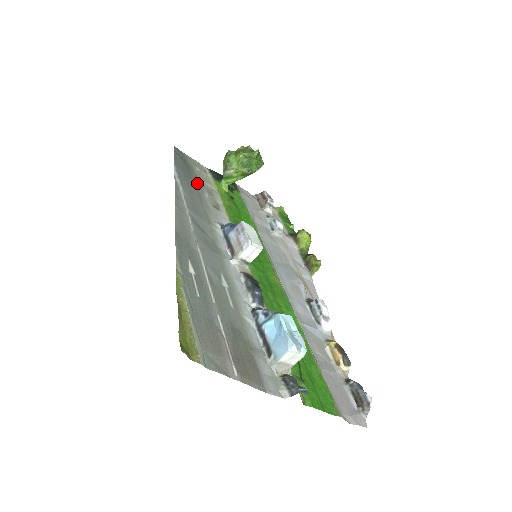
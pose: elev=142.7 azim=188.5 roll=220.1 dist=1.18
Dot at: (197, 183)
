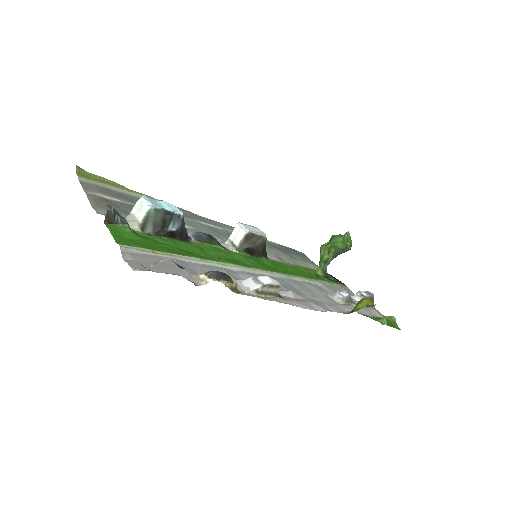
Dot at: (285, 253)
